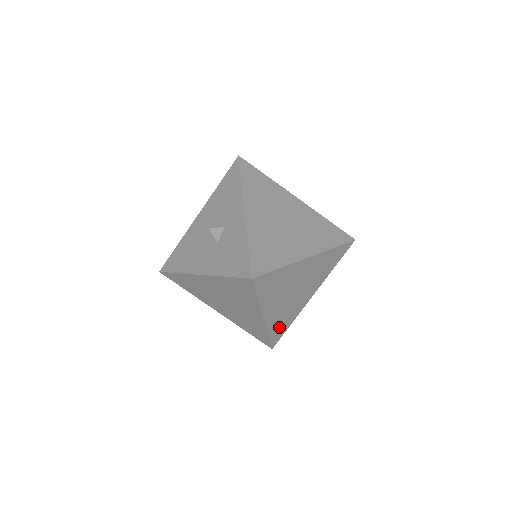
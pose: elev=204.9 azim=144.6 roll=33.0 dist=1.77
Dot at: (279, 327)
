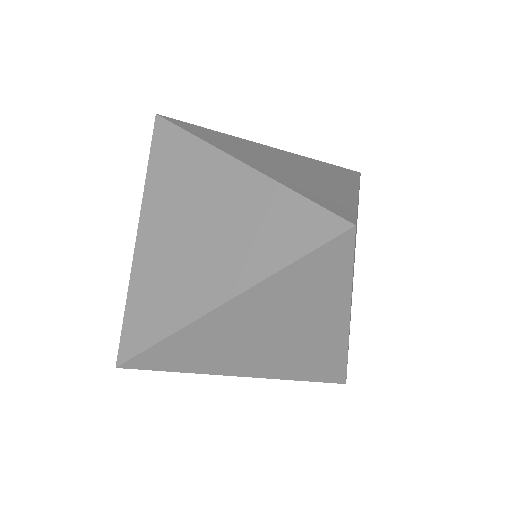
Dot at: (314, 368)
